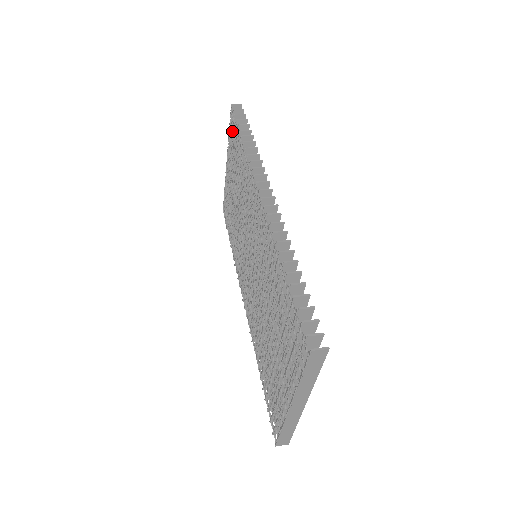
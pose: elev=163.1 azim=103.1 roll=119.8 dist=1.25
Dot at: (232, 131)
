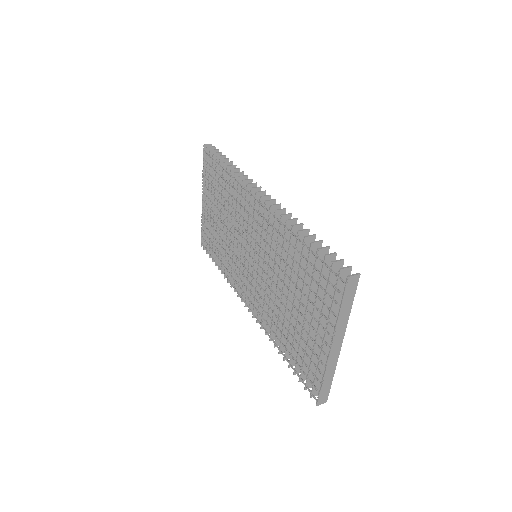
Dot at: (207, 167)
